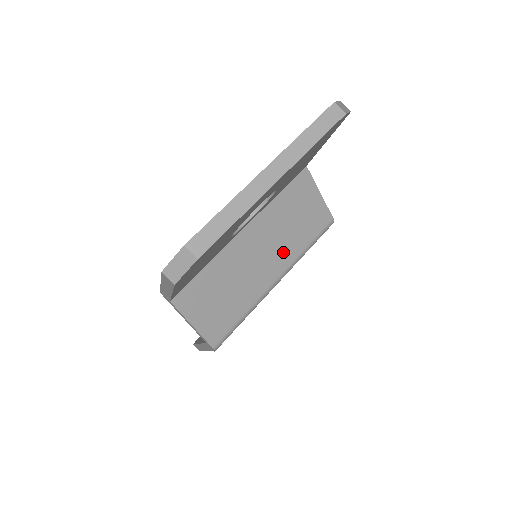
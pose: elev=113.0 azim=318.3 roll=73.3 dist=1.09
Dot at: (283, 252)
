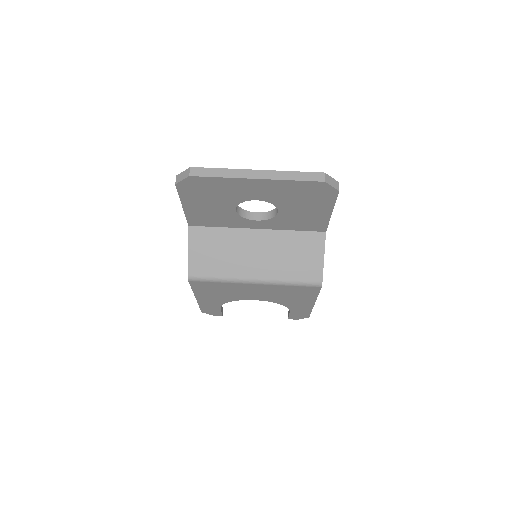
Dot at: (271, 267)
